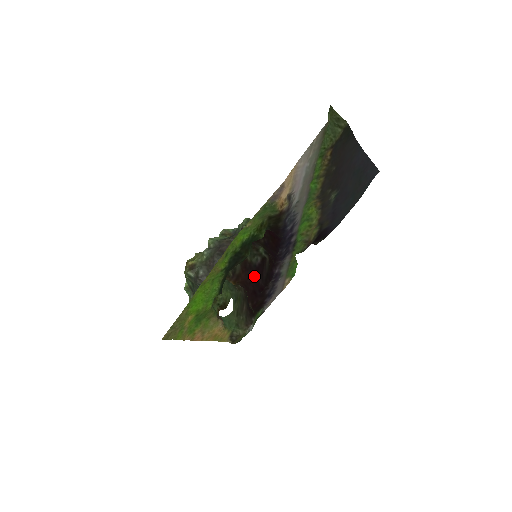
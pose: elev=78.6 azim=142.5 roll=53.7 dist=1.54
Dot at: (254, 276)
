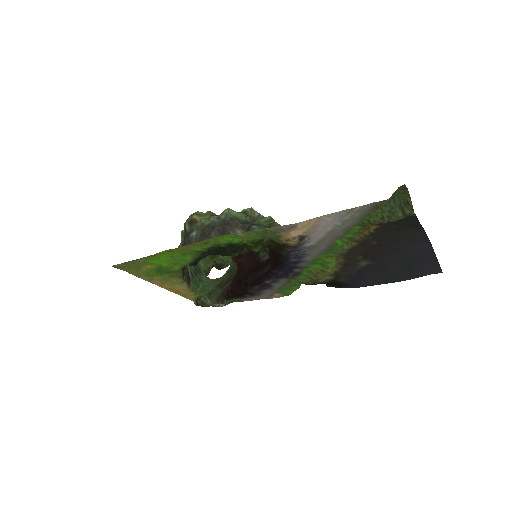
Dot at: (251, 268)
